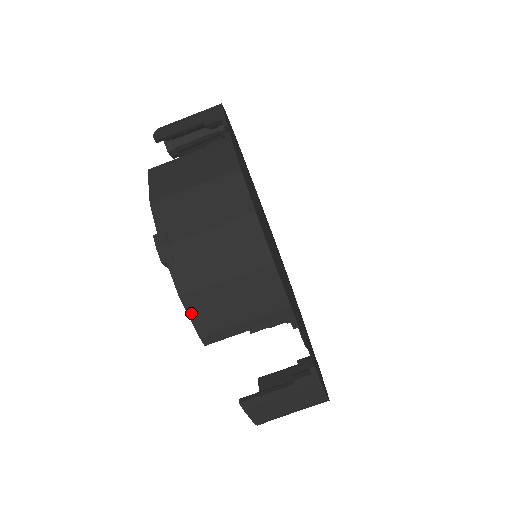
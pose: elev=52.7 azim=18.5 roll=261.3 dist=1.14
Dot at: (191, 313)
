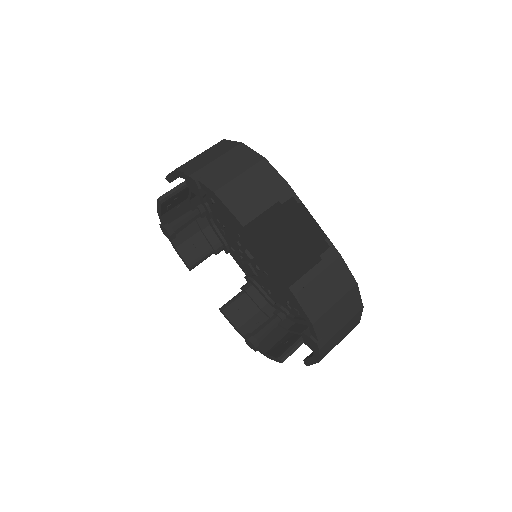
Dot at: (316, 362)
